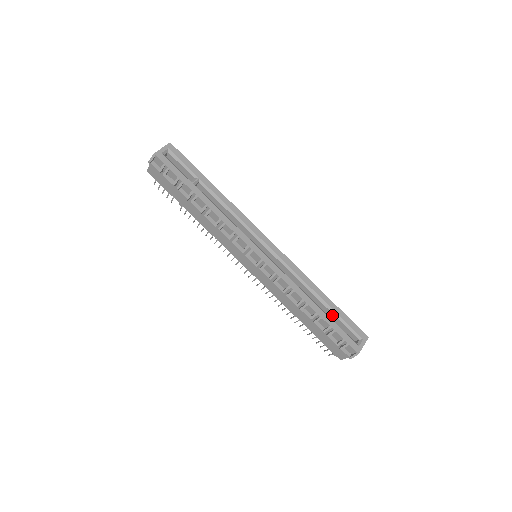
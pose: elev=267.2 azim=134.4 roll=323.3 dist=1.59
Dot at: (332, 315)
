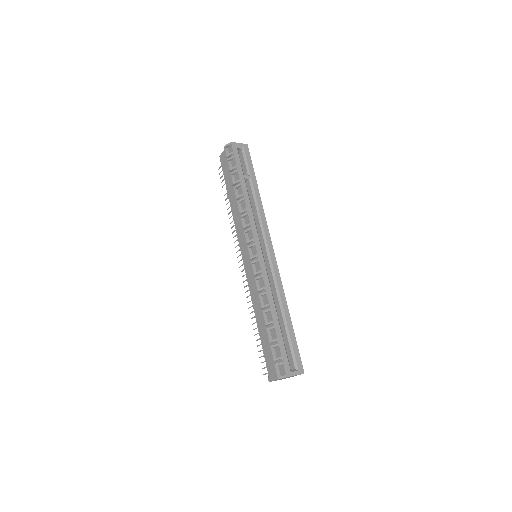
Dot at: (285, 335)
